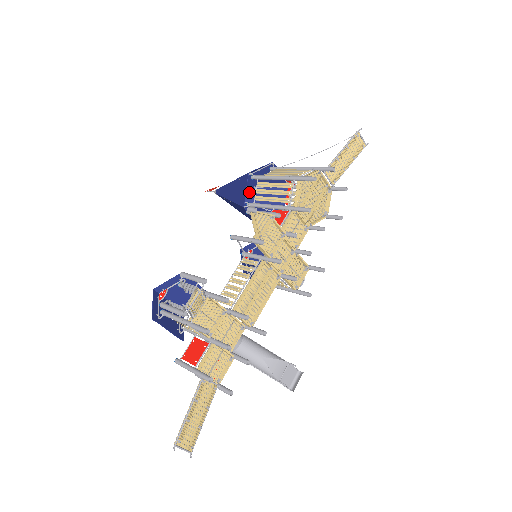
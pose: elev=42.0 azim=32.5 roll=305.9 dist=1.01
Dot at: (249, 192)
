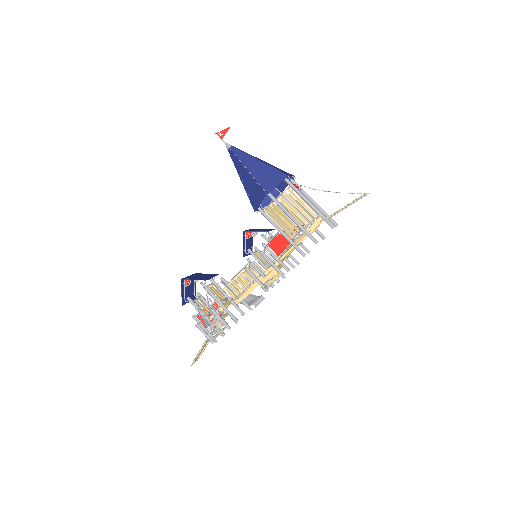
Dot at: occluded
